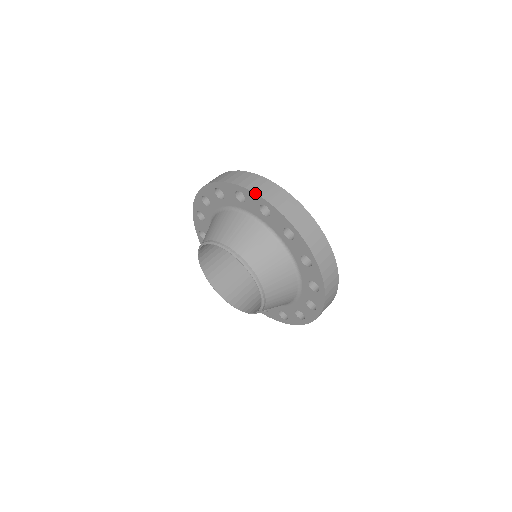
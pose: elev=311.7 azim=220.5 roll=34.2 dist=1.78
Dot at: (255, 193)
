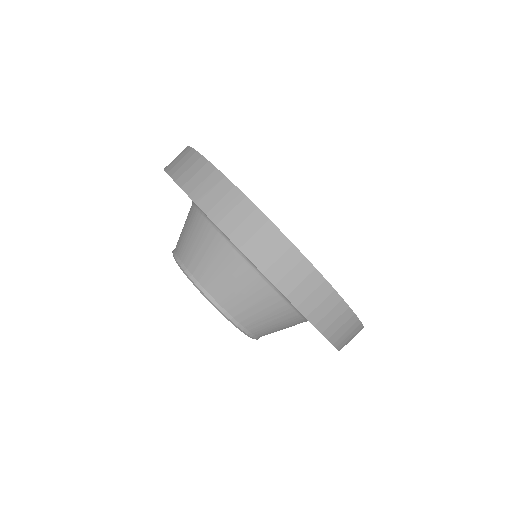
Dot at: occluded
